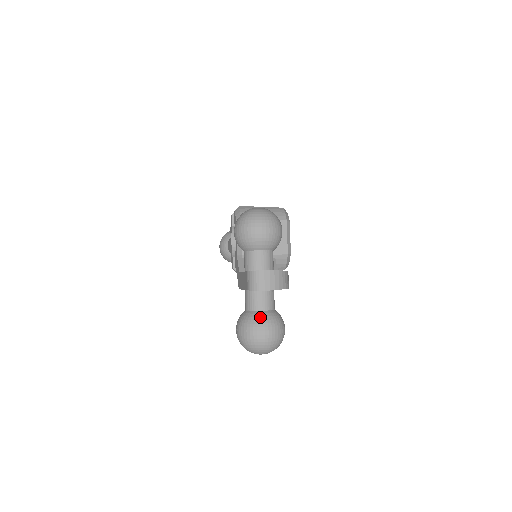
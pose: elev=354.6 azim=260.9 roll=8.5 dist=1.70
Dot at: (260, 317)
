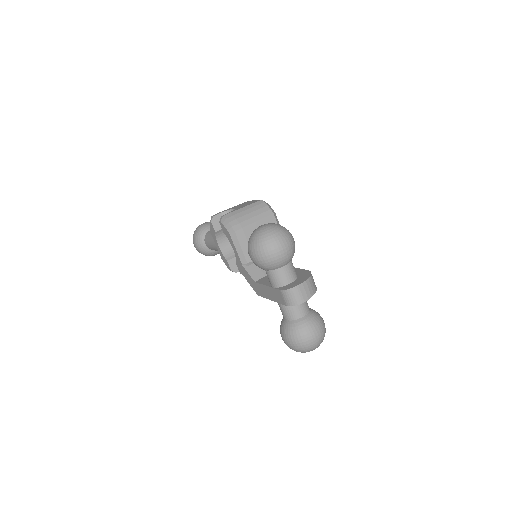
Dot at: (305, 324)
